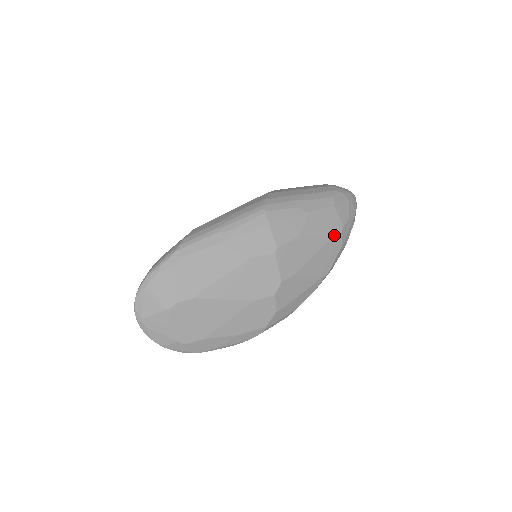
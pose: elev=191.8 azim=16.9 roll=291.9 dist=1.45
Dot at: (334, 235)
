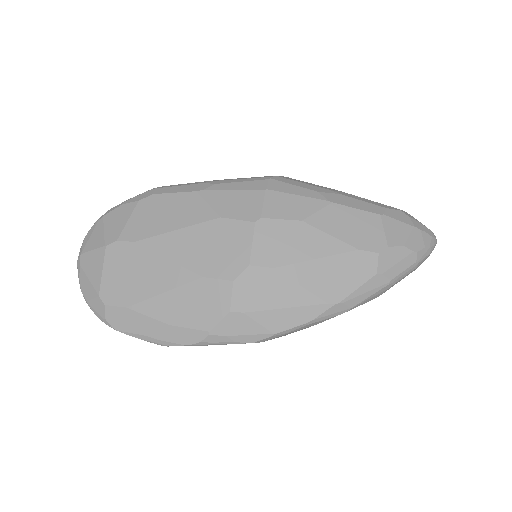
Dot at: (364, 249)
